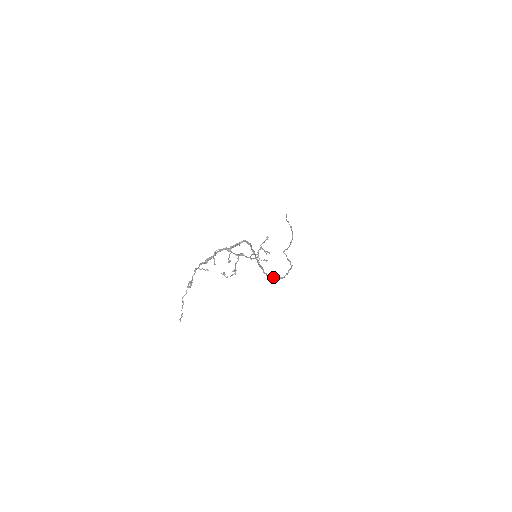
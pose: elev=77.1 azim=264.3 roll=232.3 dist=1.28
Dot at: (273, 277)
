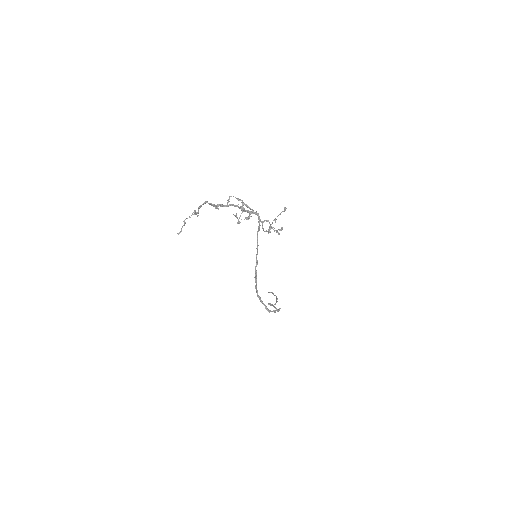
Dot at: (262, 302)
